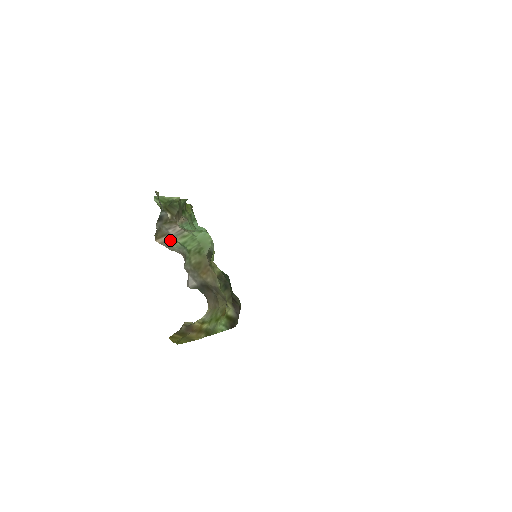
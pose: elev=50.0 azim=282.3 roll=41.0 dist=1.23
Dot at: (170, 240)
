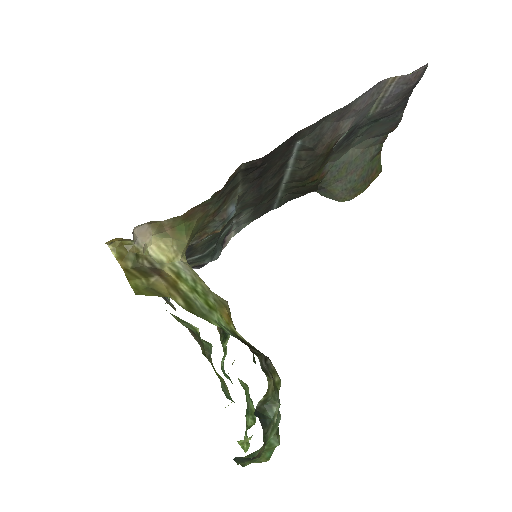
Dot at: occluded
